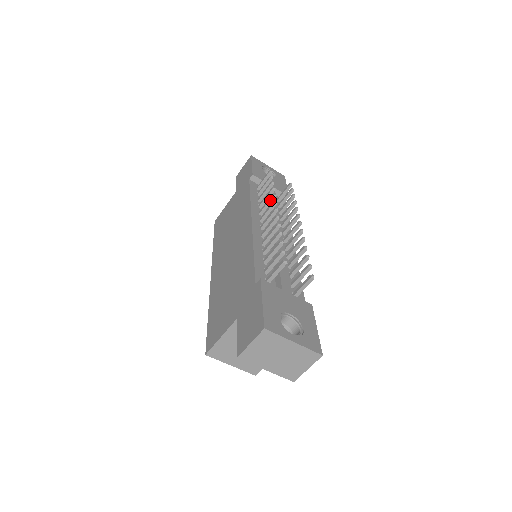
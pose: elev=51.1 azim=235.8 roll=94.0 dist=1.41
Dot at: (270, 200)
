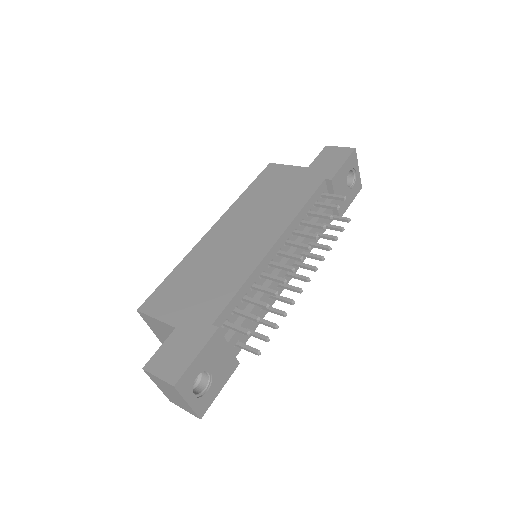
Dot at: (310, 236)
